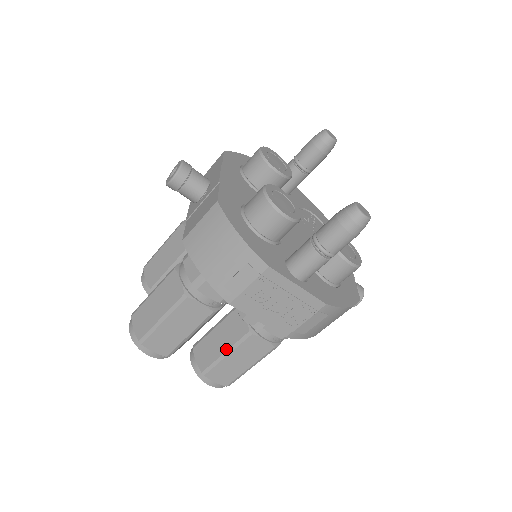
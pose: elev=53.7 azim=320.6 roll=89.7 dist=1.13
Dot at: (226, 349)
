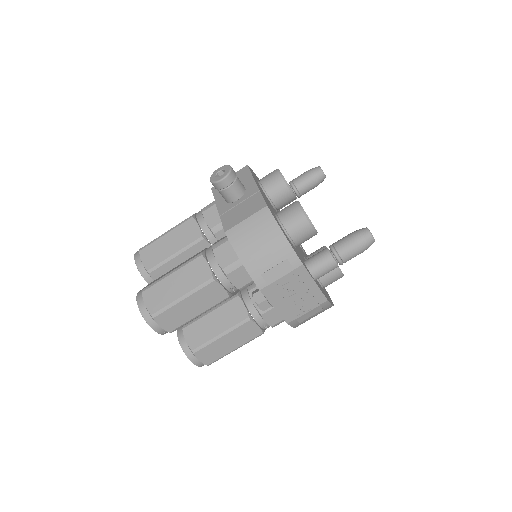
Dot at: (222, 331)
